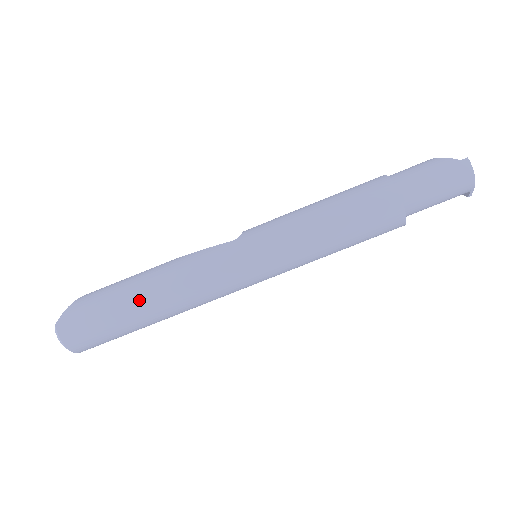
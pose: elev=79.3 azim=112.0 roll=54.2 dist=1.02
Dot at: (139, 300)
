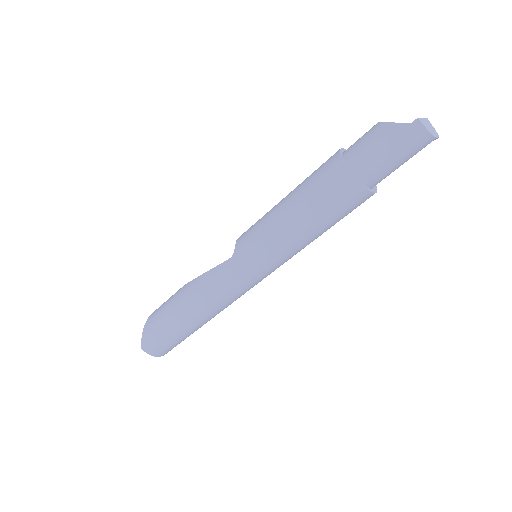
Dot at: (185, 321)
